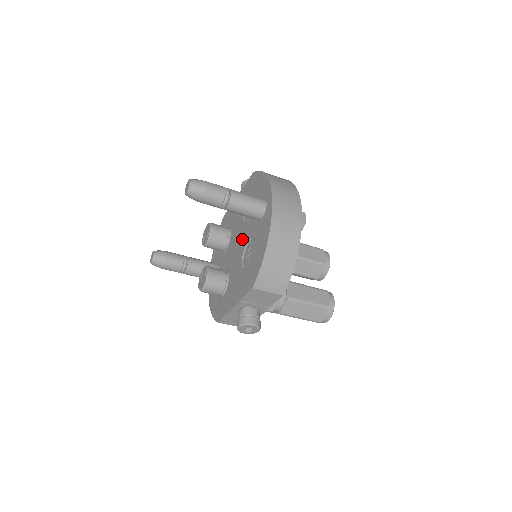
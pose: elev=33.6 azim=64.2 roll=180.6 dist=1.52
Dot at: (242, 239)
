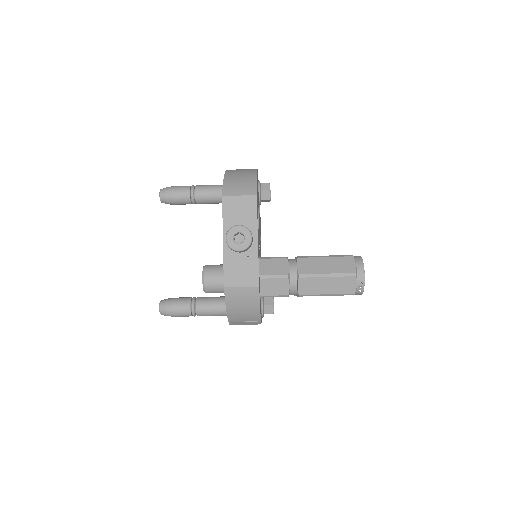
Dot at: occluded
